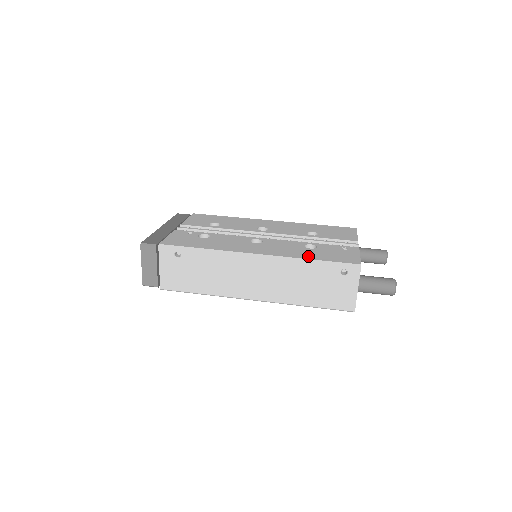
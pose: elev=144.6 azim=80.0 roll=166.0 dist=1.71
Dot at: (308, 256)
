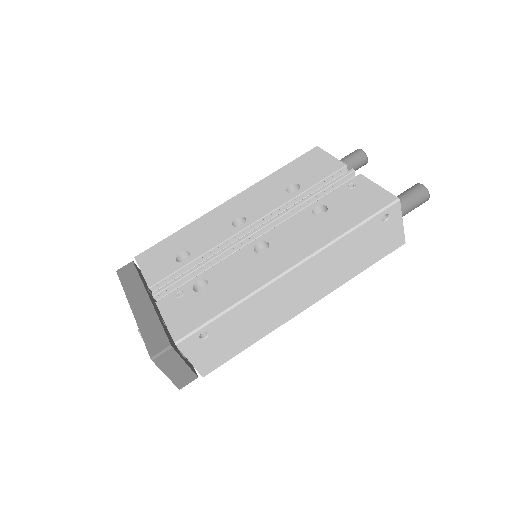
Dot at: (340, 228)
